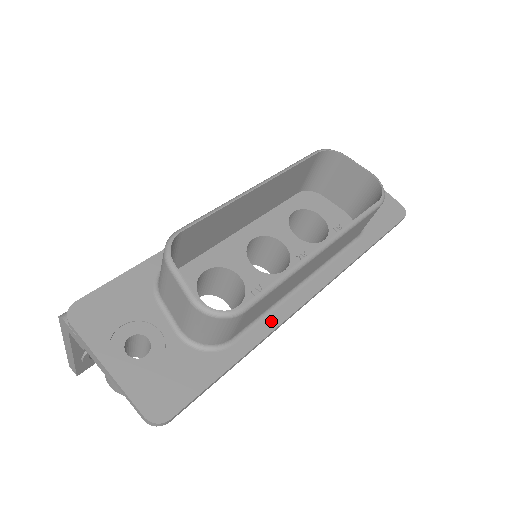
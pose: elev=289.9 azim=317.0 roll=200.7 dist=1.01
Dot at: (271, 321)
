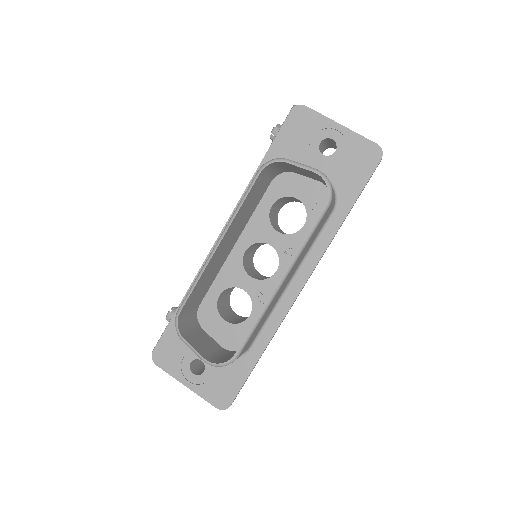
Dot at: (274, 322)
